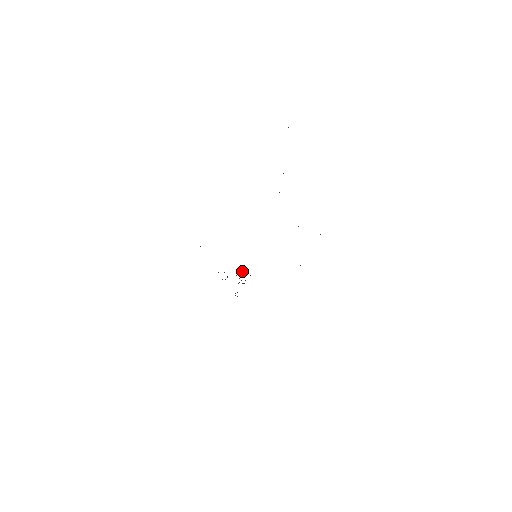
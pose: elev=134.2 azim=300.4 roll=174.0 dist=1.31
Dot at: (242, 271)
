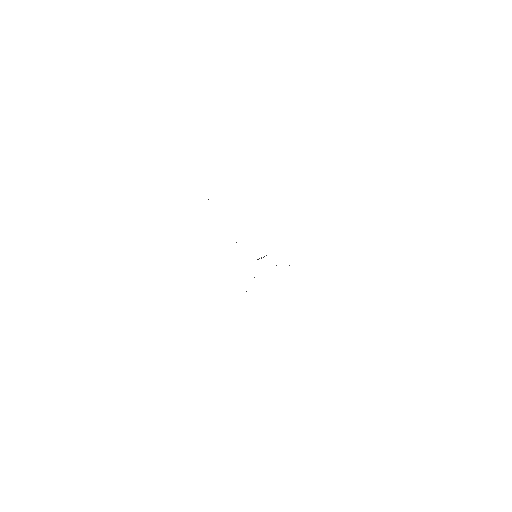
Dot at: occluded
